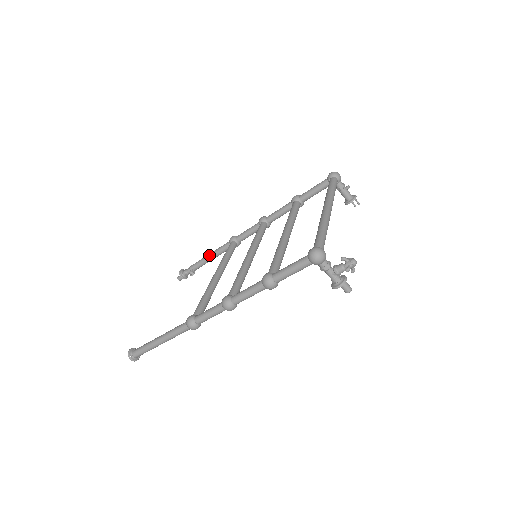
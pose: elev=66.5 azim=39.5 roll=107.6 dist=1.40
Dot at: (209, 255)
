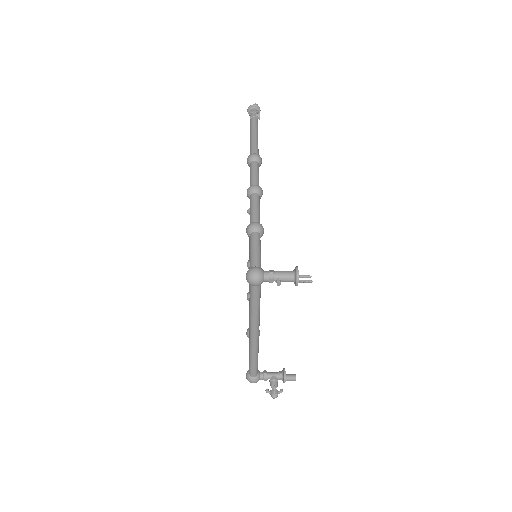
Dot at: occluded
